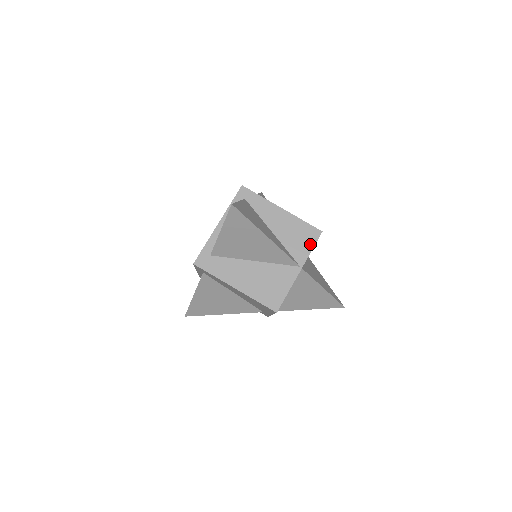
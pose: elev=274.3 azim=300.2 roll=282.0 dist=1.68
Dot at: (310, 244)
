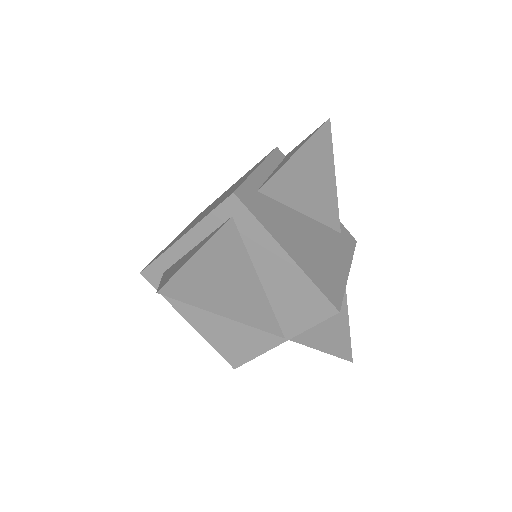
Dot at: (312, 319)
